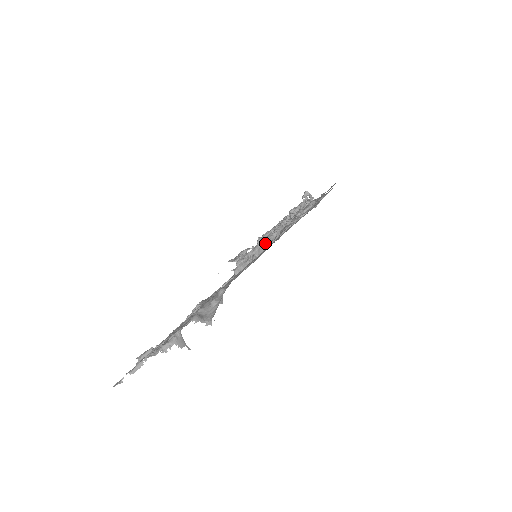
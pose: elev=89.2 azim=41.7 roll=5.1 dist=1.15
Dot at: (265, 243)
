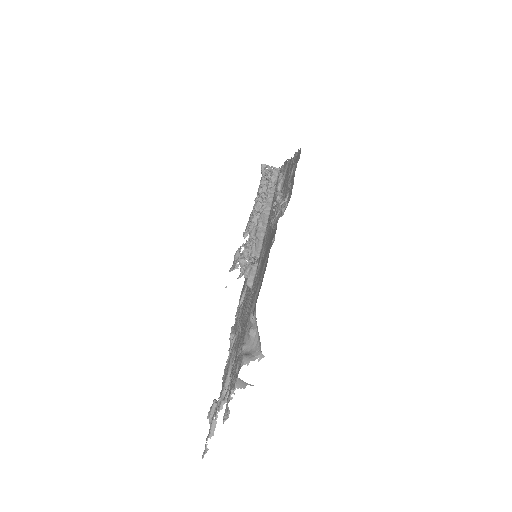
Dot at: (257, 239)
